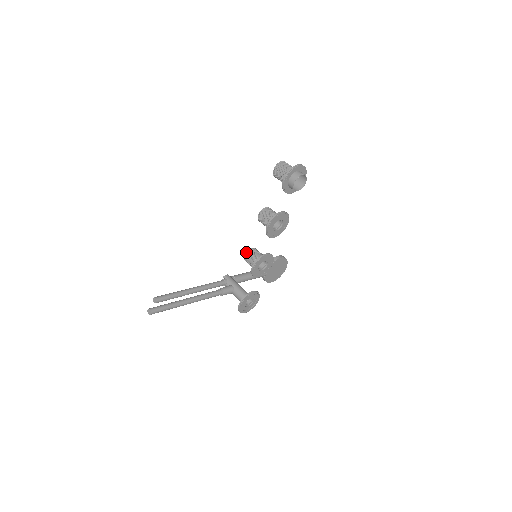
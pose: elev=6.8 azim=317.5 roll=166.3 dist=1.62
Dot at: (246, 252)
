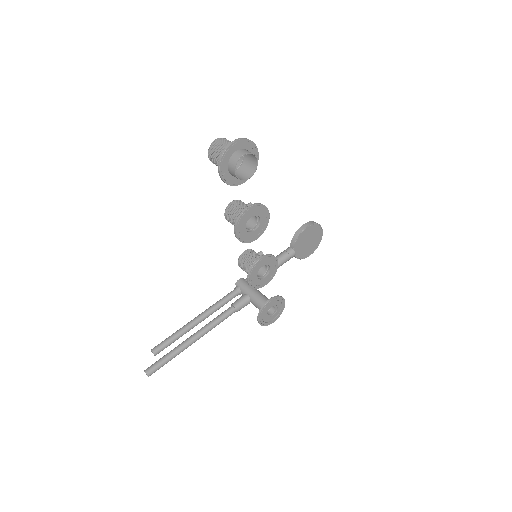
Dot at: (238, 260)
